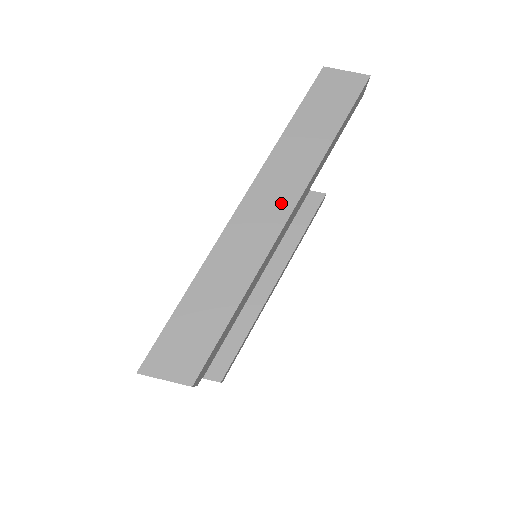
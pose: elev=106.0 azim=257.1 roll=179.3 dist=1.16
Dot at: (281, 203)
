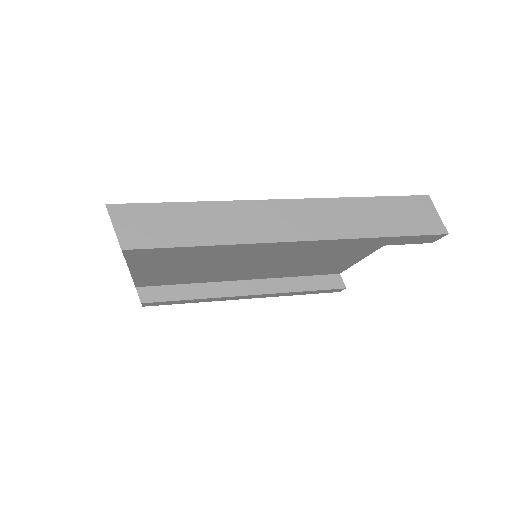
Dot at: (303, 229)
